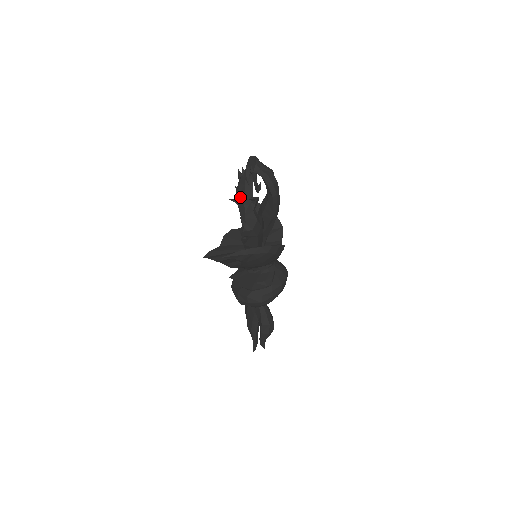
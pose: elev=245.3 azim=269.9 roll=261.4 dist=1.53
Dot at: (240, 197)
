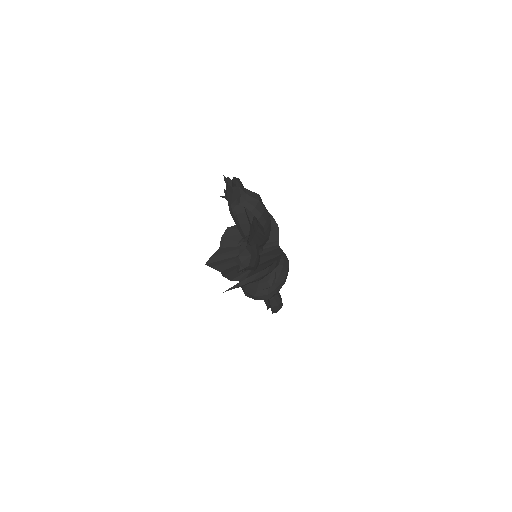
Dot at: (230, 204)
